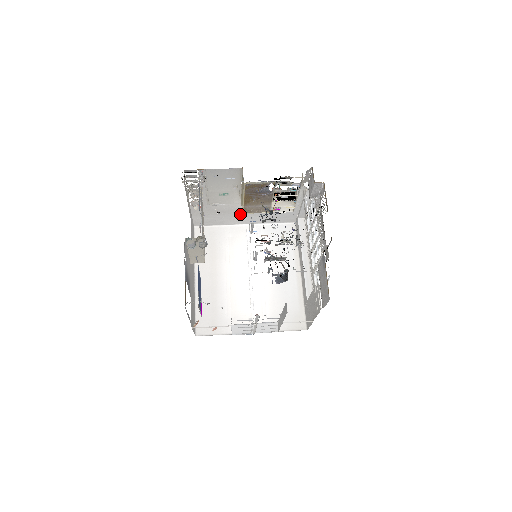
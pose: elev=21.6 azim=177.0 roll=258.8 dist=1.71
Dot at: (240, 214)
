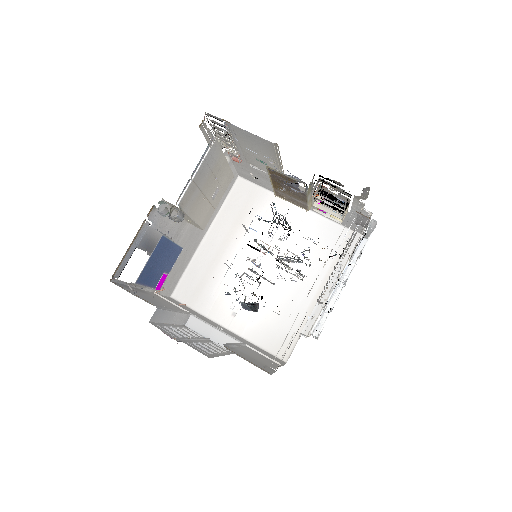
Dot at: occluded
